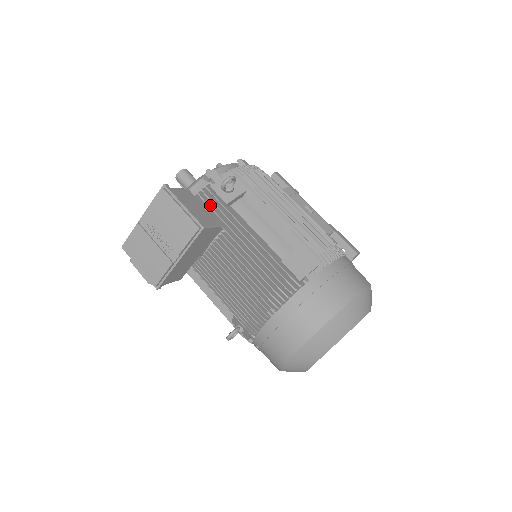
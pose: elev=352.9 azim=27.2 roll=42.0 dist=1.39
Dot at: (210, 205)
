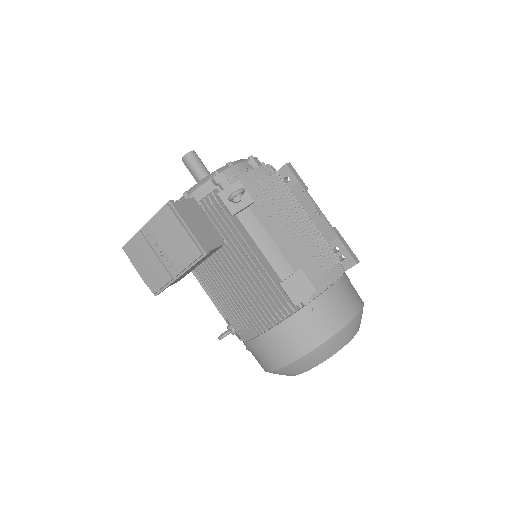
Dot at: (215, 214)
